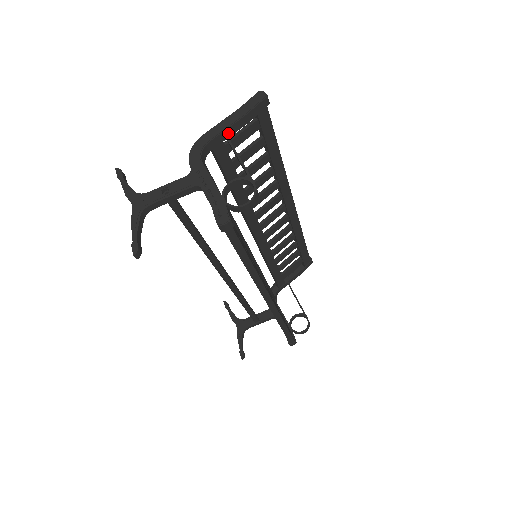
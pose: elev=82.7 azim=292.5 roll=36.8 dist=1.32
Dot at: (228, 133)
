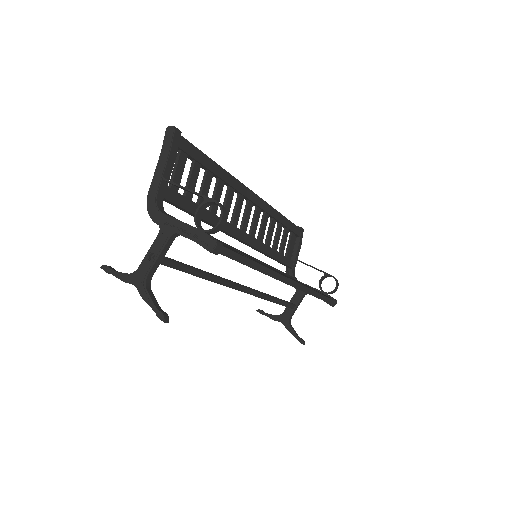
Dot at: (166, 177)
